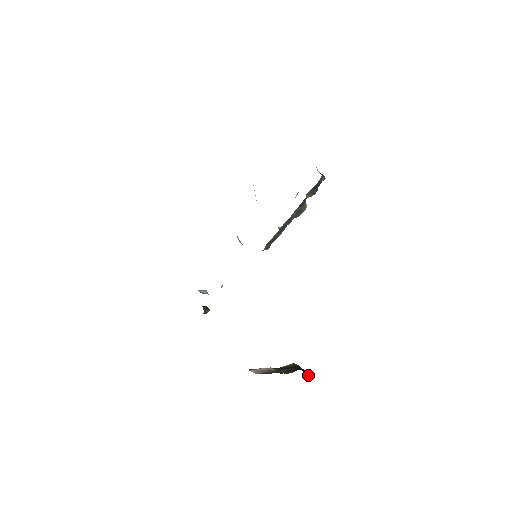
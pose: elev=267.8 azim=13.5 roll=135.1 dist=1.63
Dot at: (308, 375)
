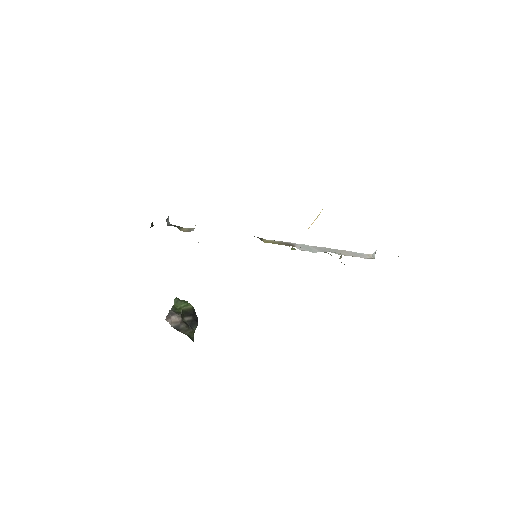
Dot at: occluded
